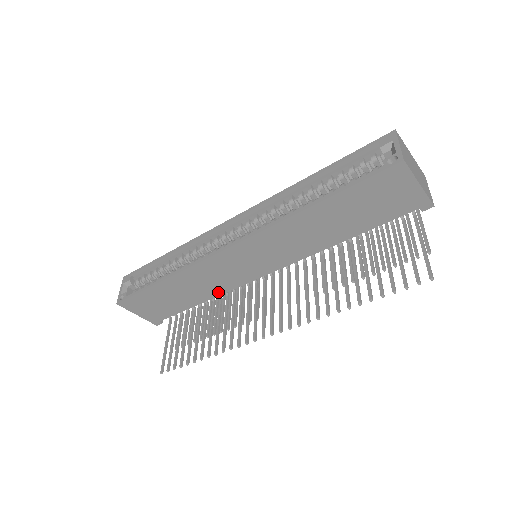
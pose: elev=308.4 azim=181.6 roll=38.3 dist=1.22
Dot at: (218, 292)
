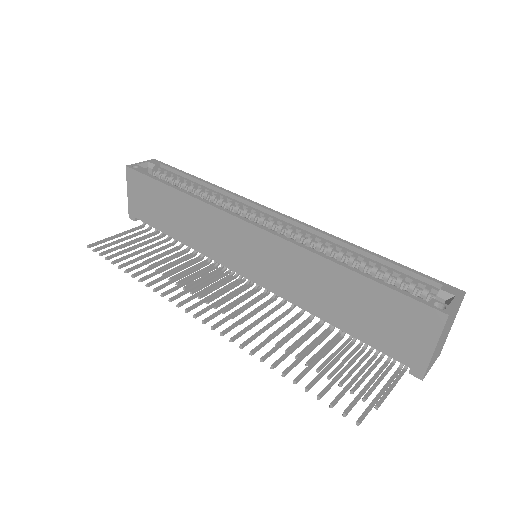
Dot at: (198, 247)
